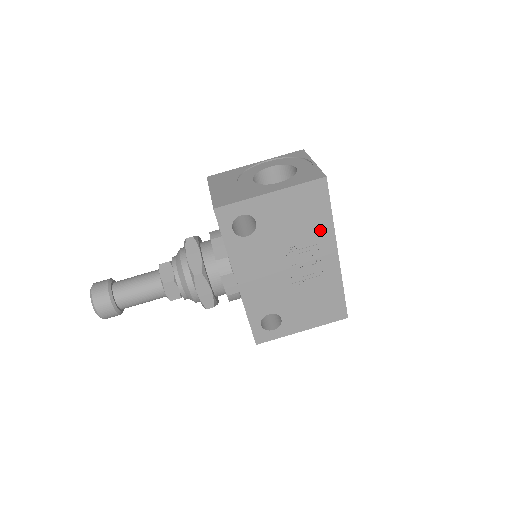
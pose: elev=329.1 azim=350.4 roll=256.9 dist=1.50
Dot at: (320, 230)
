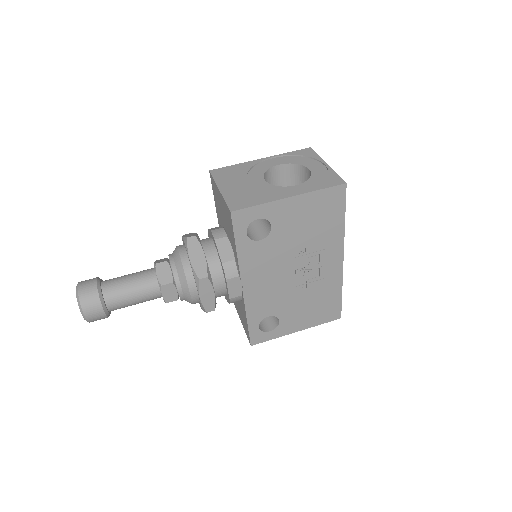
Dot at: (331, 235)
